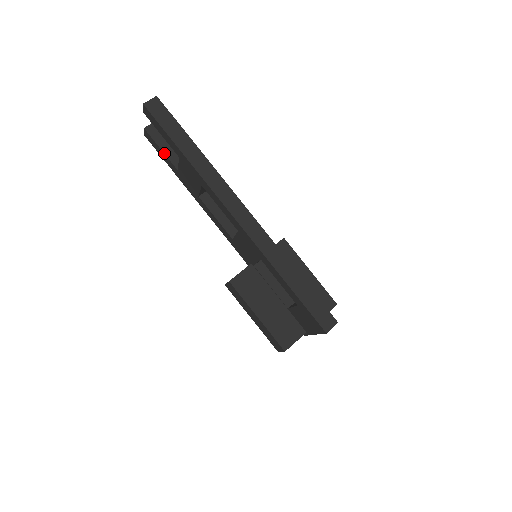
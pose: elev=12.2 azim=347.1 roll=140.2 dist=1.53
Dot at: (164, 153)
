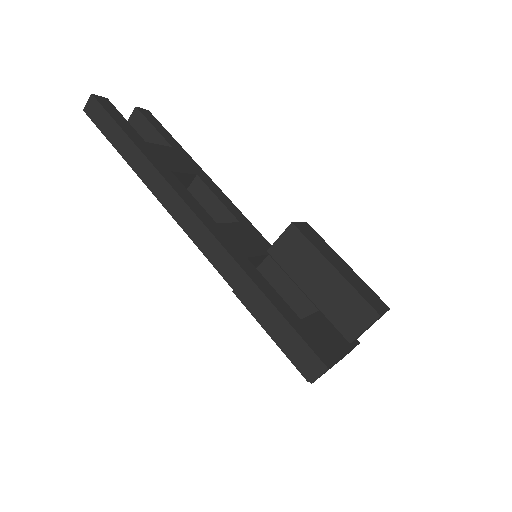
Dot at: occluded
